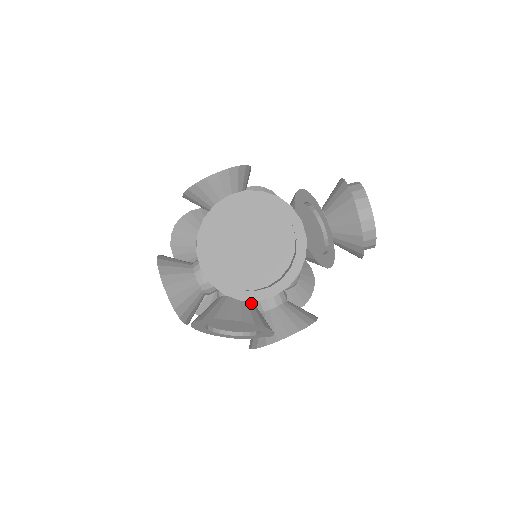
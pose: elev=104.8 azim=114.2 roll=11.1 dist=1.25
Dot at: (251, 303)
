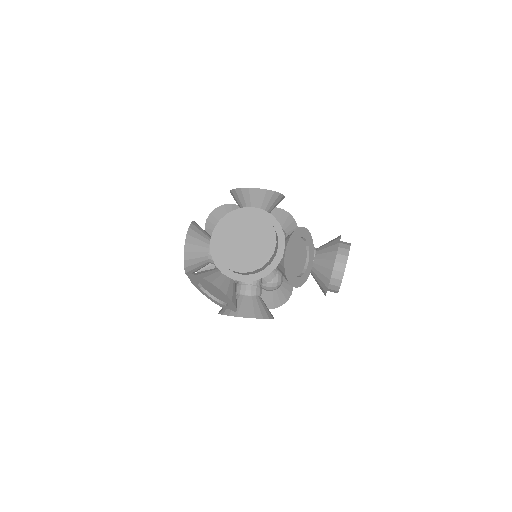
Dot at: (233, 282)
